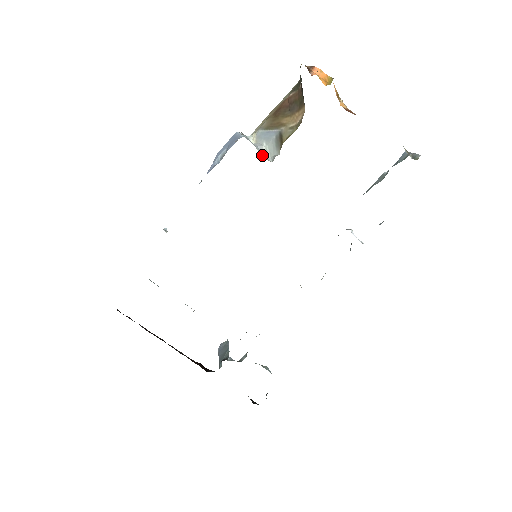
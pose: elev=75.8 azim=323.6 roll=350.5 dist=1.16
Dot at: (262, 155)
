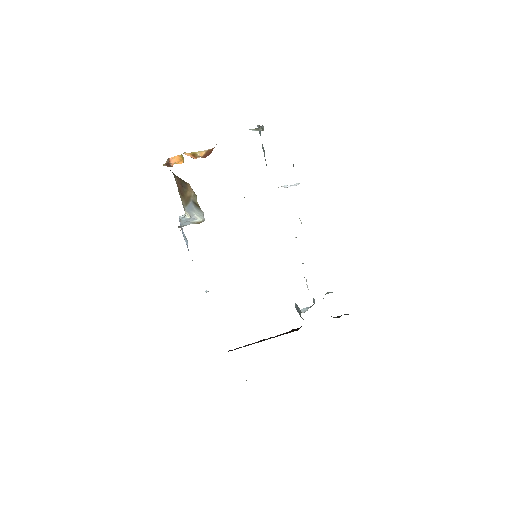
Dot at: (198, 221)
